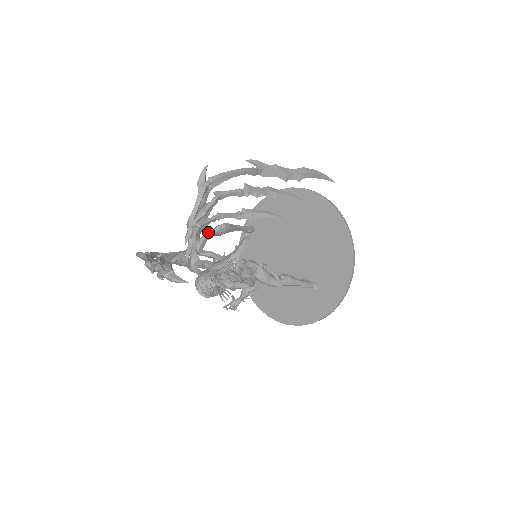
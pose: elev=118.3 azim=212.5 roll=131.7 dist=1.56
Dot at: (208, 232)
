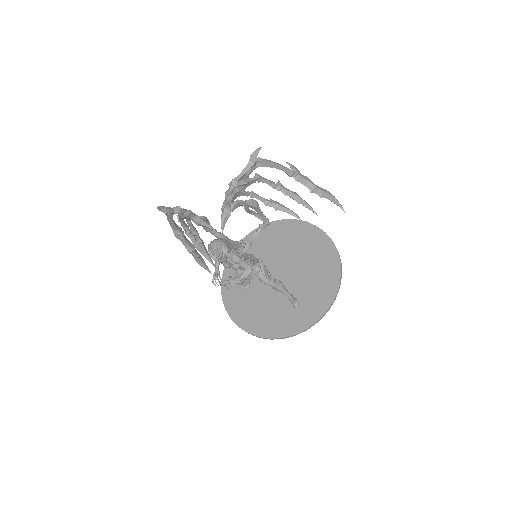
Dot at: (242, 200)
